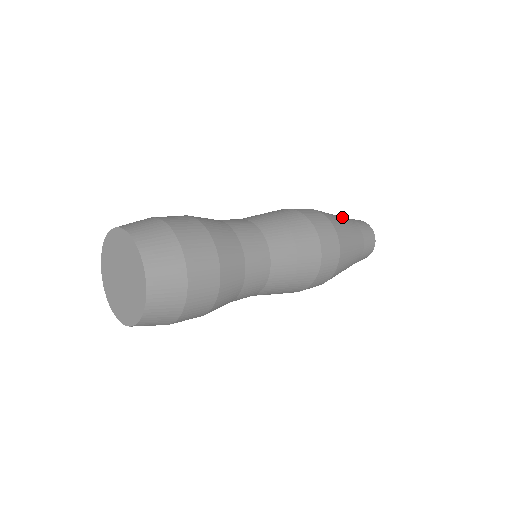
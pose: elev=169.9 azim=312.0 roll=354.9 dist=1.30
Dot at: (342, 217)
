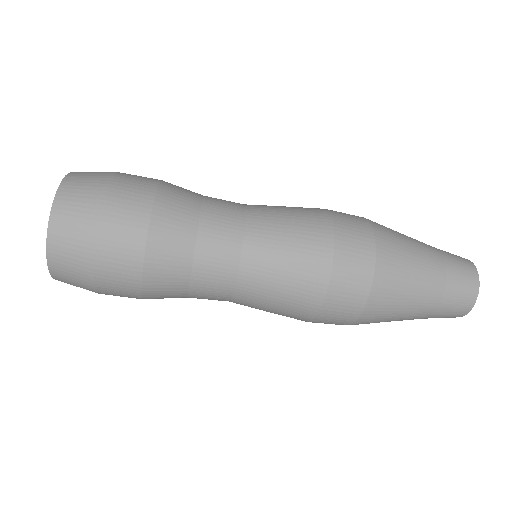
Dot at: occluded
